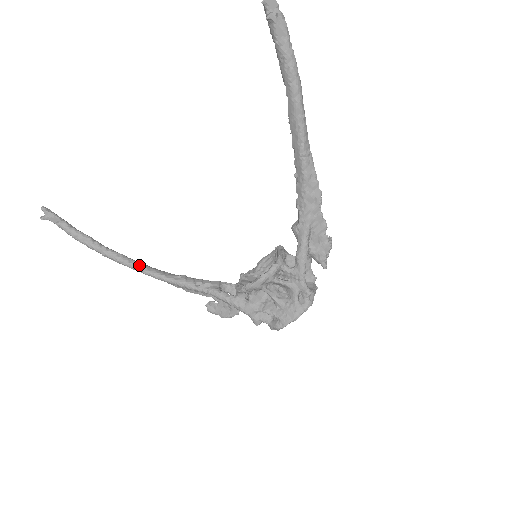
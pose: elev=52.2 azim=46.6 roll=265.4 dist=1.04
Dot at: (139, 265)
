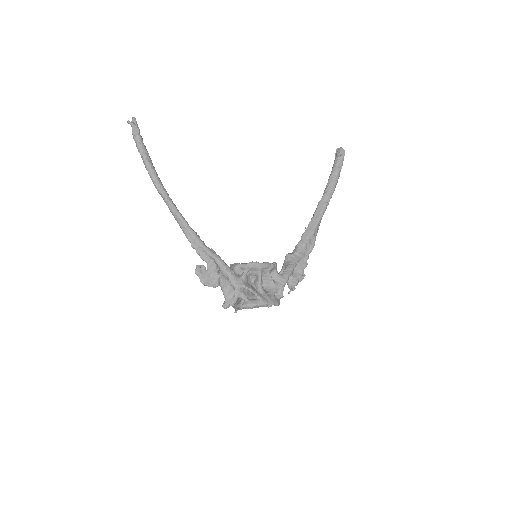
Dot at: (174, 204)
